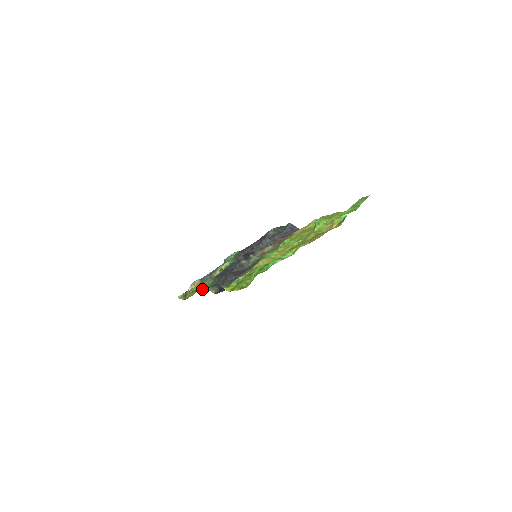
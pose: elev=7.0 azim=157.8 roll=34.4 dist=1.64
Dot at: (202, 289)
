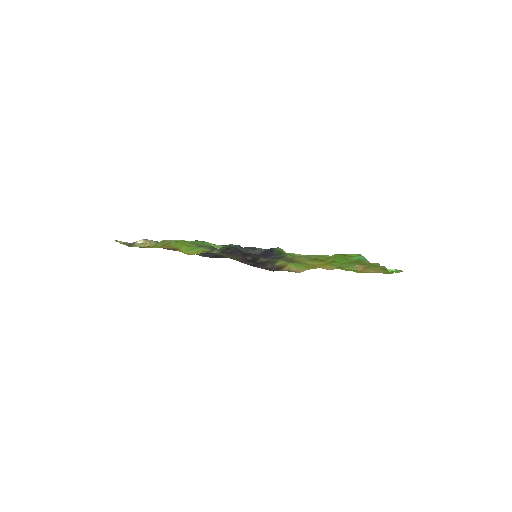
Dot at: (211, 243)
